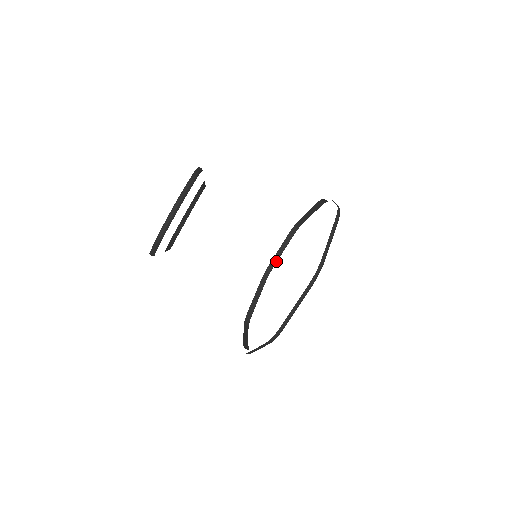
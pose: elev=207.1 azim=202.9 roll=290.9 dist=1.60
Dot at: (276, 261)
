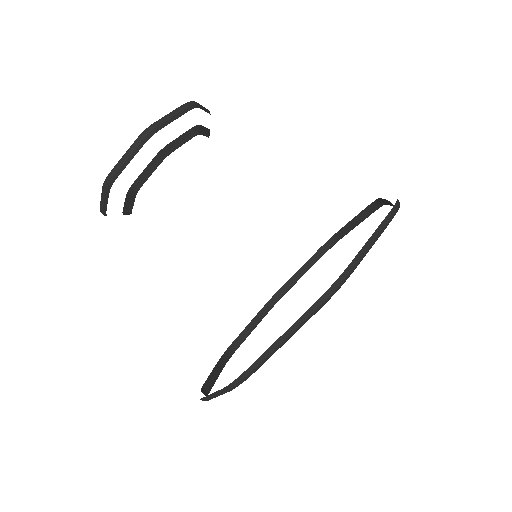
Dot at: (293, 283)
